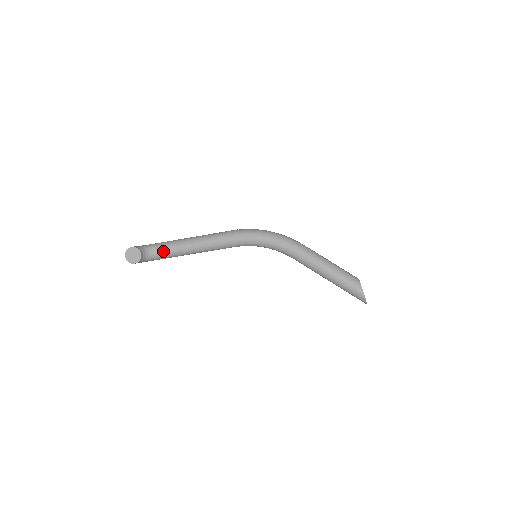
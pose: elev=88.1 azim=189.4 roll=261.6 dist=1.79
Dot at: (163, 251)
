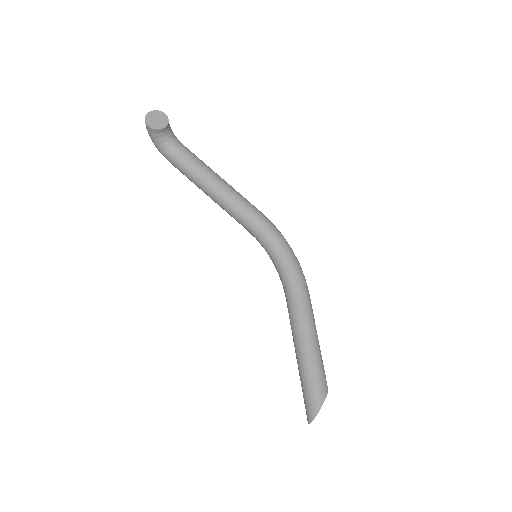
Dot at: (183, 153)
